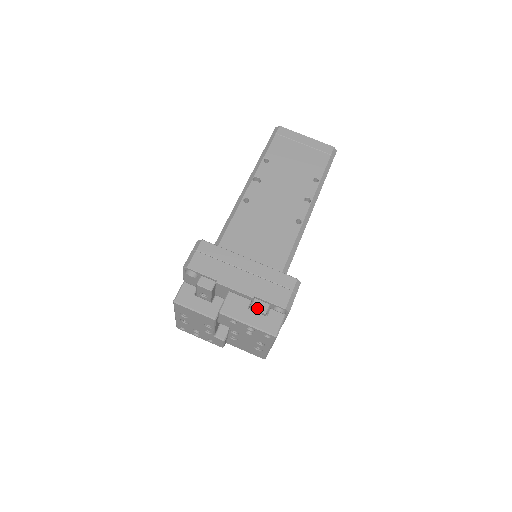
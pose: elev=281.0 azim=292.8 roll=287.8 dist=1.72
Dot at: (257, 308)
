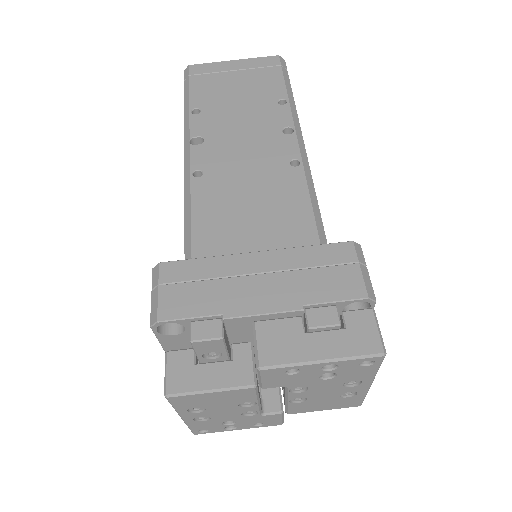
Dot at: (320, 324)
